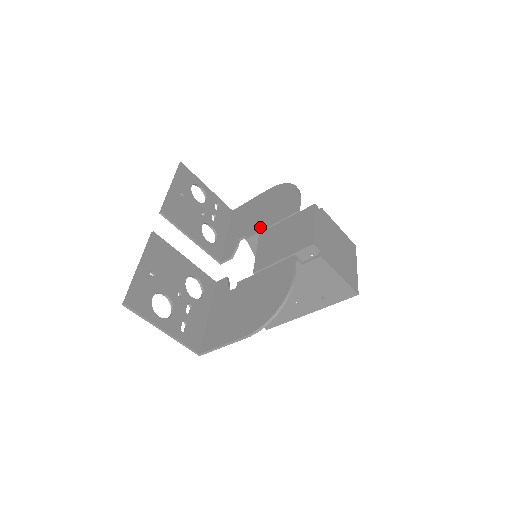
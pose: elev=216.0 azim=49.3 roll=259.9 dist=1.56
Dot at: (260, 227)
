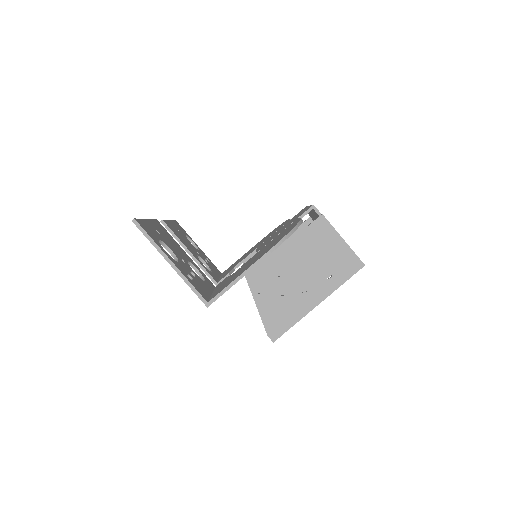
Dot at: (255, 248)
